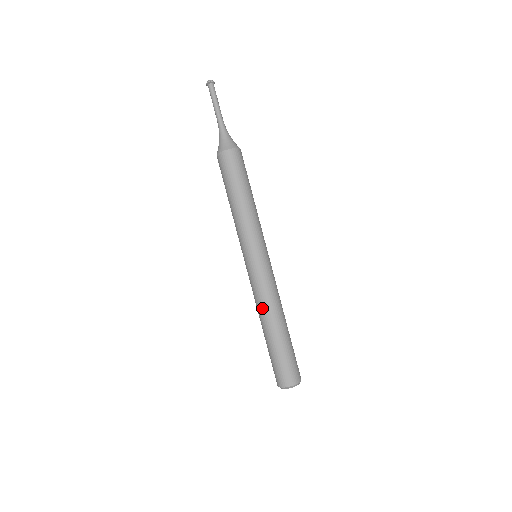
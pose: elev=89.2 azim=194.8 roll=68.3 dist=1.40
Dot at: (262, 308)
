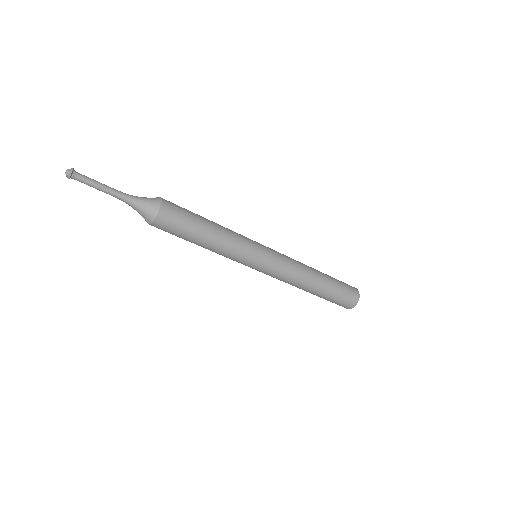
Dot at: (290, 284)
